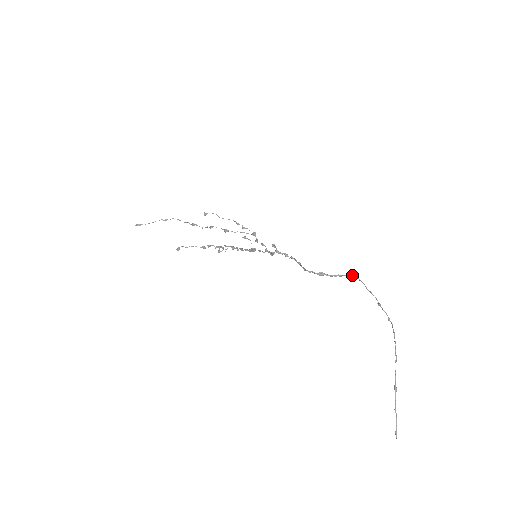
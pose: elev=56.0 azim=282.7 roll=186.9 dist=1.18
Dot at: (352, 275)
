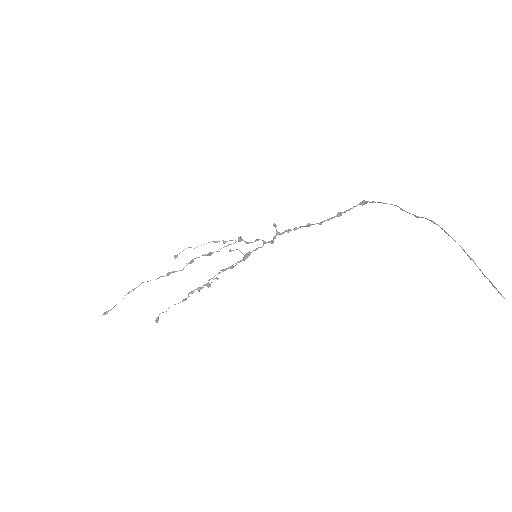
Dot at: (363, 202)
